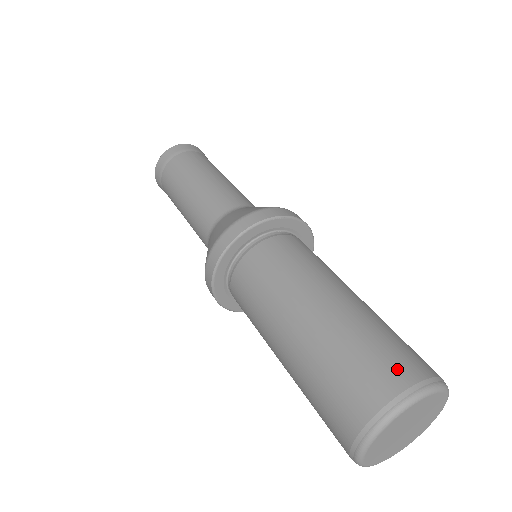
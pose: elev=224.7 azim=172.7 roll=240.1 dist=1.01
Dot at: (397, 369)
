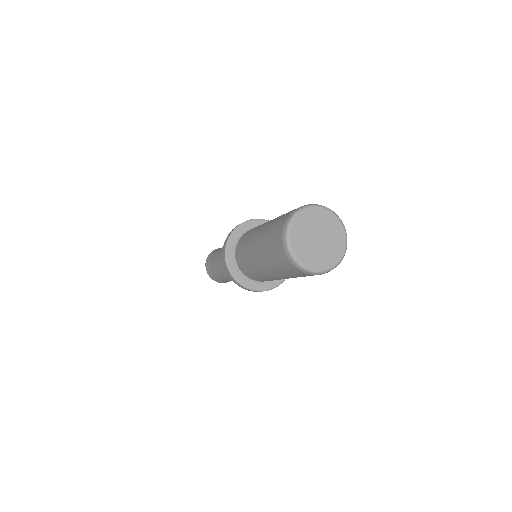
Dot at: (280, 224)
